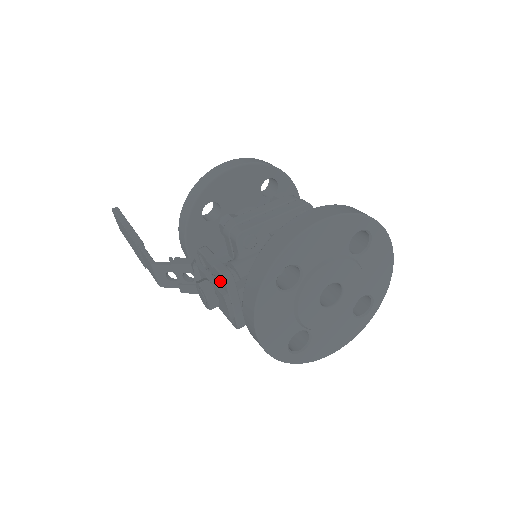
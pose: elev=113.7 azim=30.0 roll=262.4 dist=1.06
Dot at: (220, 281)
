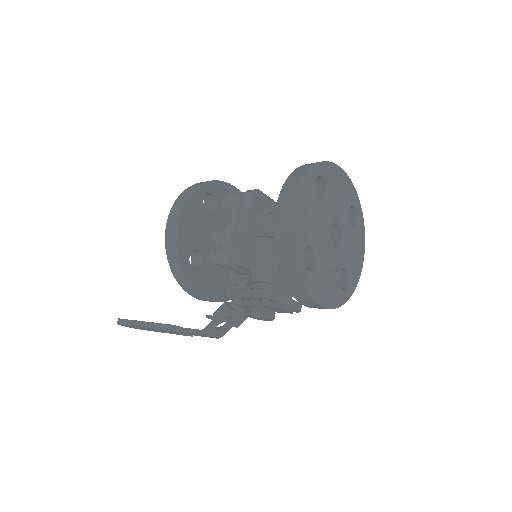
Dot at: (263, 300)
